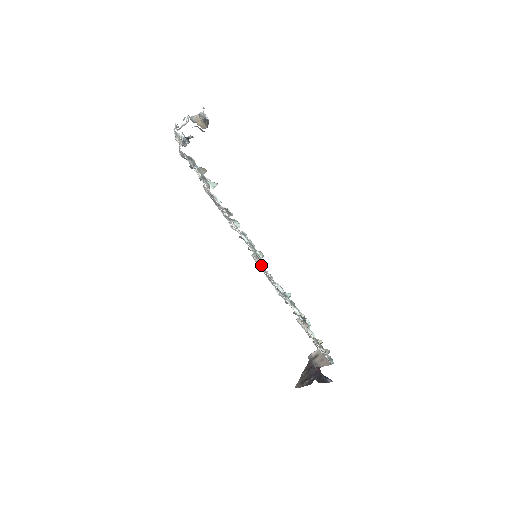
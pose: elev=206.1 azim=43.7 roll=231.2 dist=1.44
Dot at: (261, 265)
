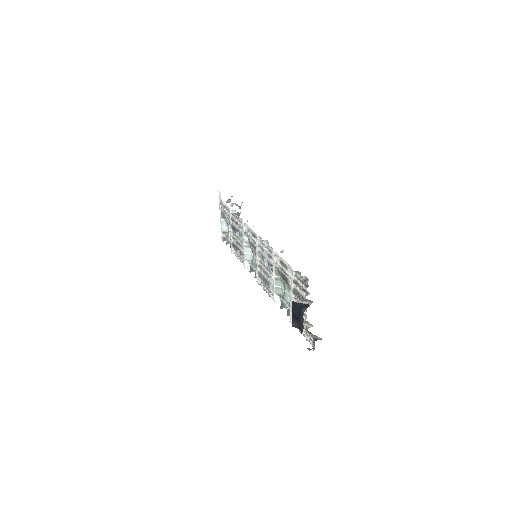
Dot at: (256, 245)
